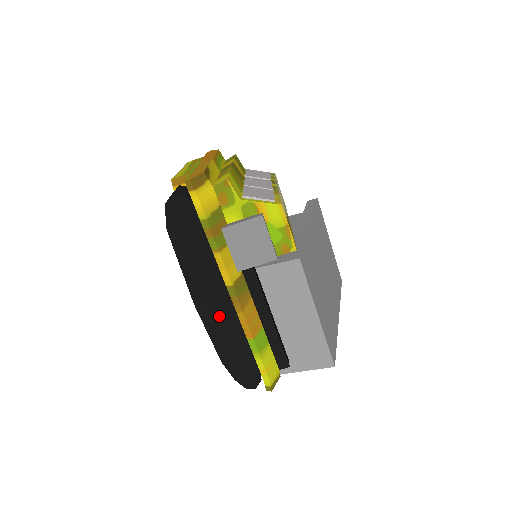
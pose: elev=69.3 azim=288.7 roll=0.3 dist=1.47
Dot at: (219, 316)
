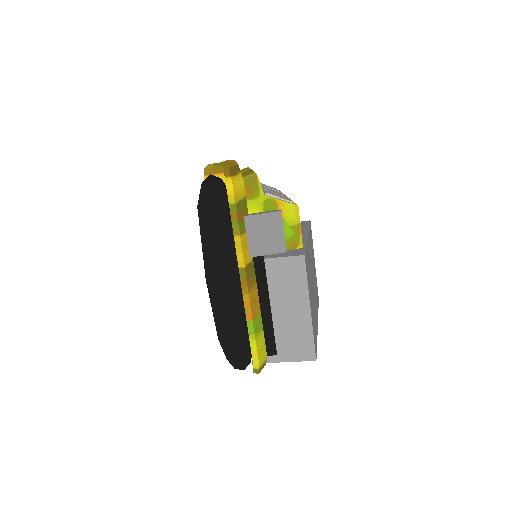
Dot at: (226, 295)
